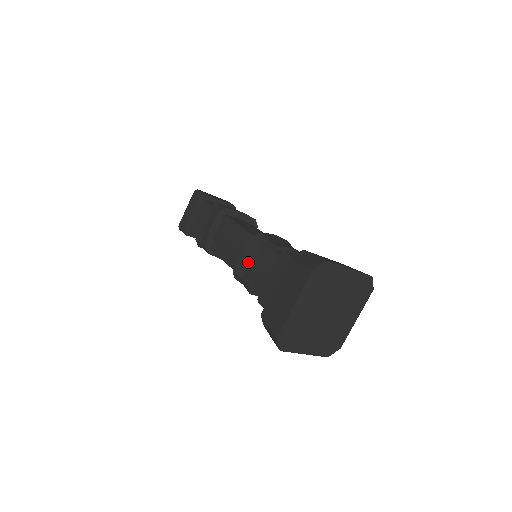
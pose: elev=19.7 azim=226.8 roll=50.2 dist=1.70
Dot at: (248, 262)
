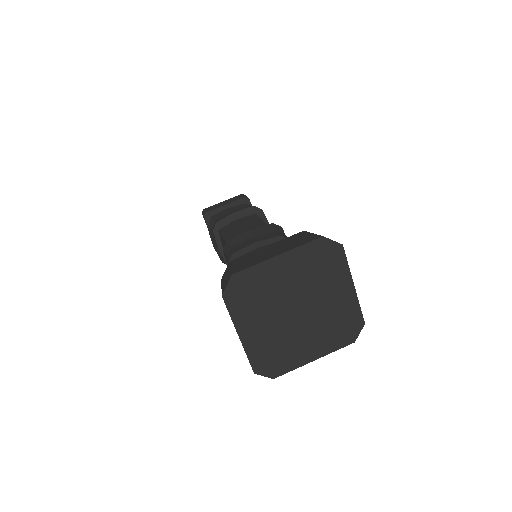
Dot at: (251, 237)
